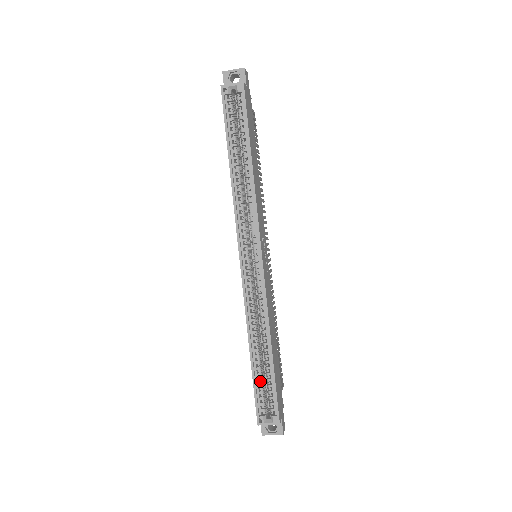
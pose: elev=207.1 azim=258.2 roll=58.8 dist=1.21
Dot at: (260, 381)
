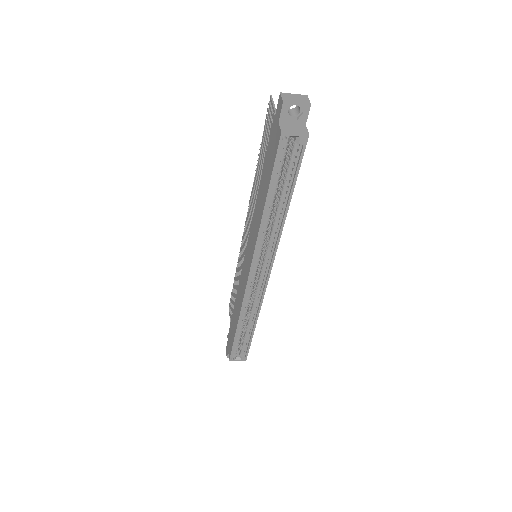
Dot at: (239, 340)
